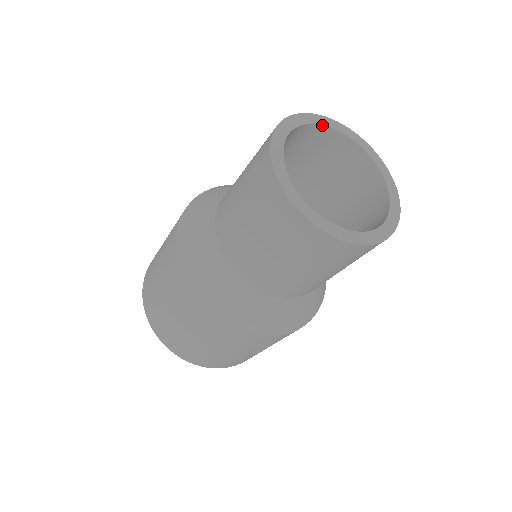
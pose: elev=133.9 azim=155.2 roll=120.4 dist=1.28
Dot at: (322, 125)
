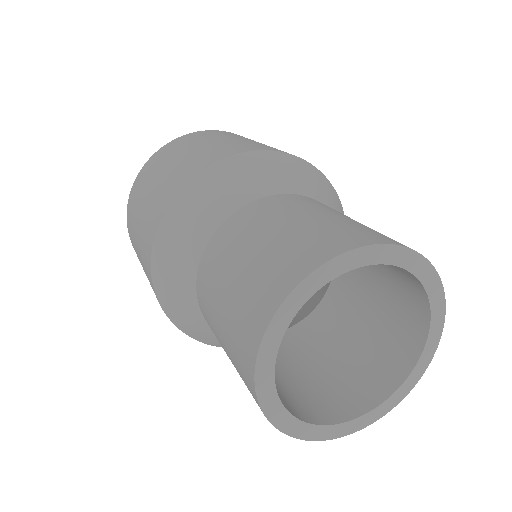
Dot at: (402, 267)
